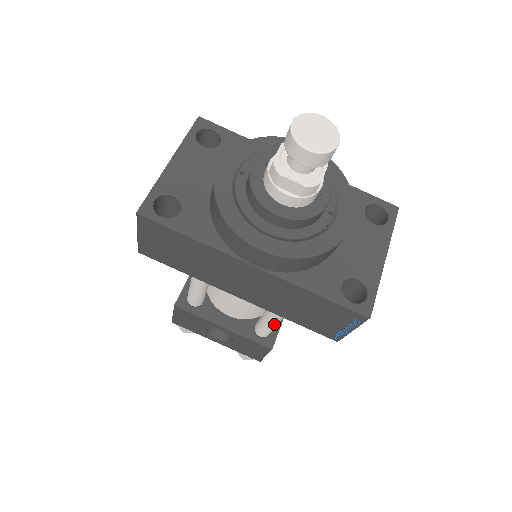
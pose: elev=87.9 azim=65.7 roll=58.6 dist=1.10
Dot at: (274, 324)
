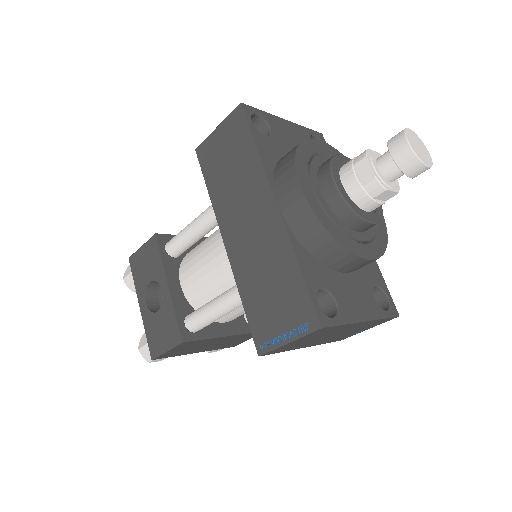
Dot at: (214, 312)
